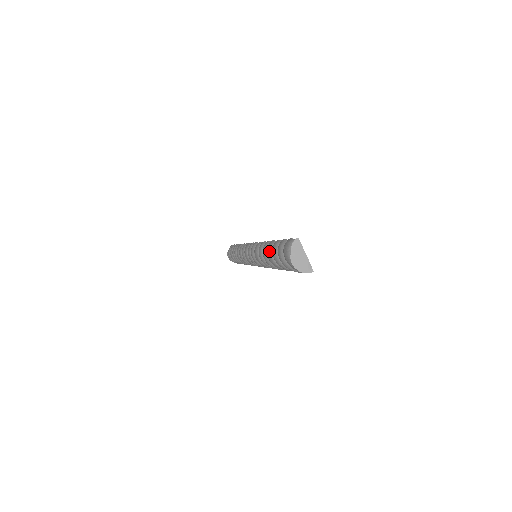
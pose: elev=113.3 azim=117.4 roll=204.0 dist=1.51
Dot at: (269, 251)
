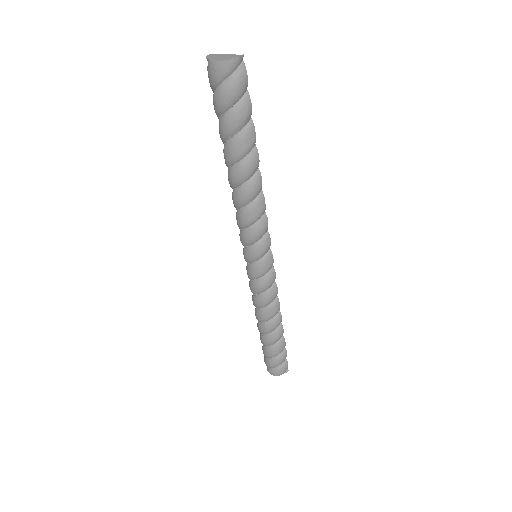
Dot at: (223, 152)
